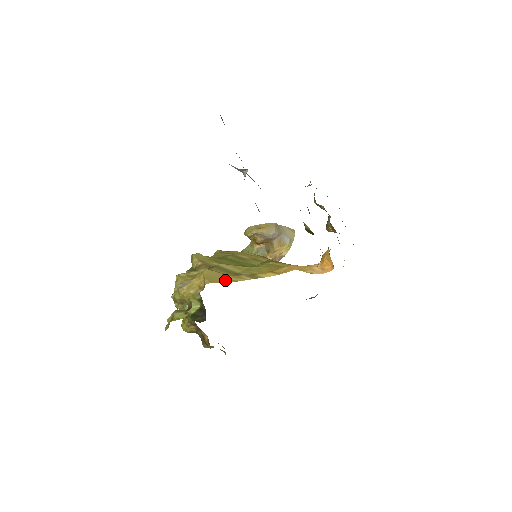
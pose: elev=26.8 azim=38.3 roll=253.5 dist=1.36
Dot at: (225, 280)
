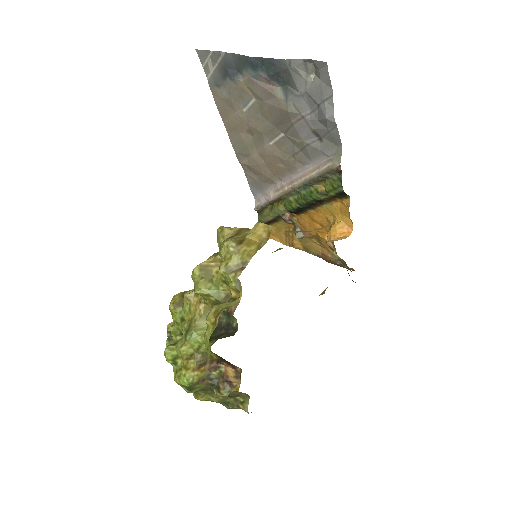
Dot at: occluded
